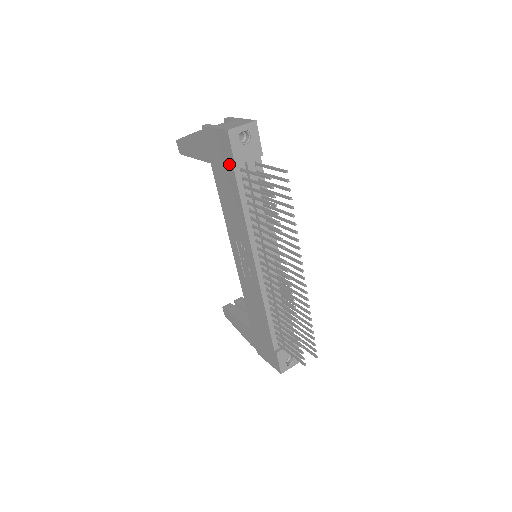
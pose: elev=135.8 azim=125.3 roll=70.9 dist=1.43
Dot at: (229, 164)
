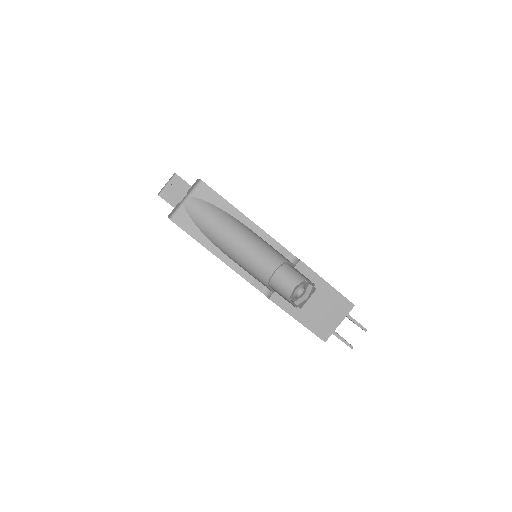
Dot at: occluded
